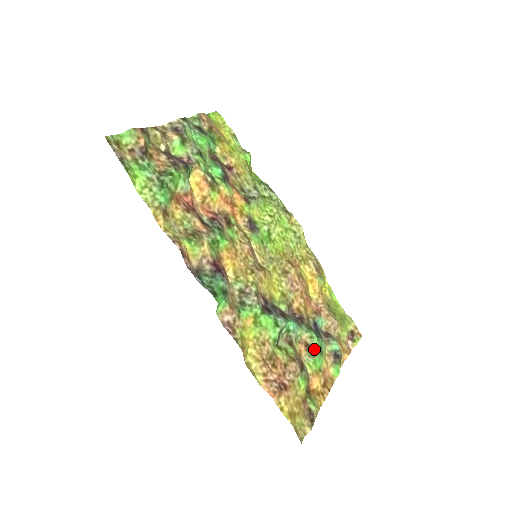
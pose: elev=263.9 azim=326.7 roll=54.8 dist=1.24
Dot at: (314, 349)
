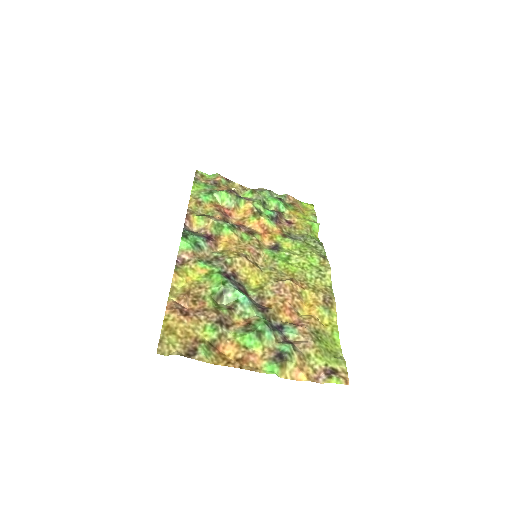
Dot at: (252, 328)
